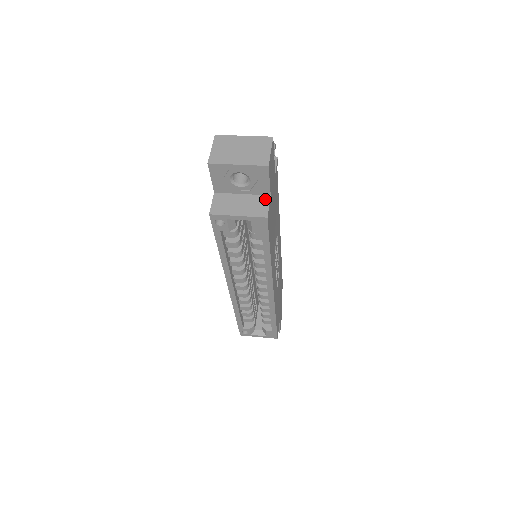
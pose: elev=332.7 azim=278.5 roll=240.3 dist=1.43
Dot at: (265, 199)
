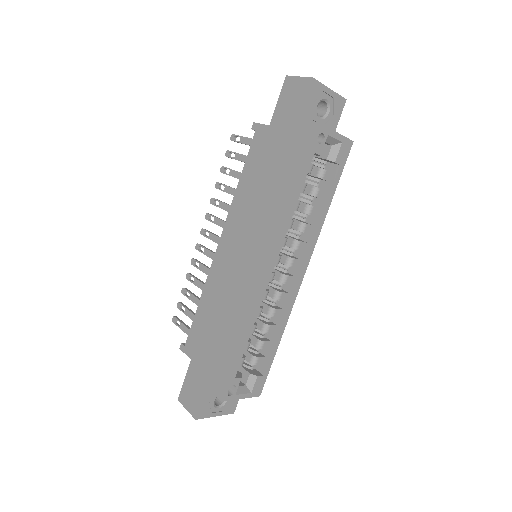
Dot at: occluded
